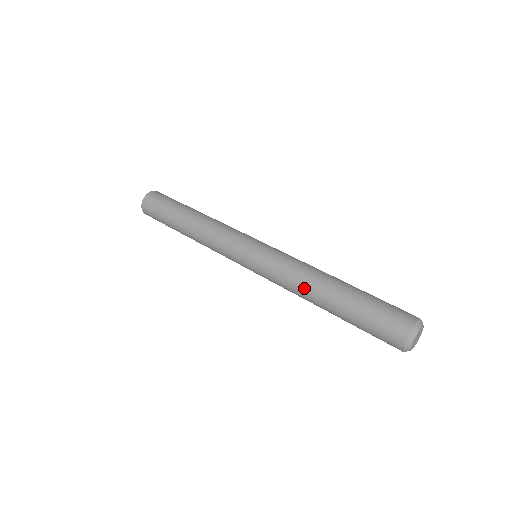
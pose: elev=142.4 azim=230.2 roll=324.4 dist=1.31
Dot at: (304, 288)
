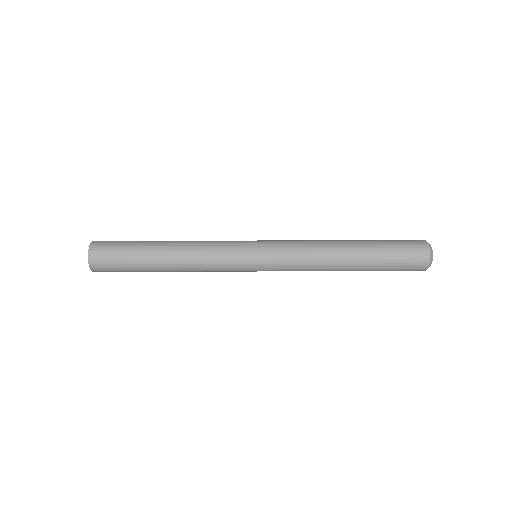
Dot at: (327, 260)
